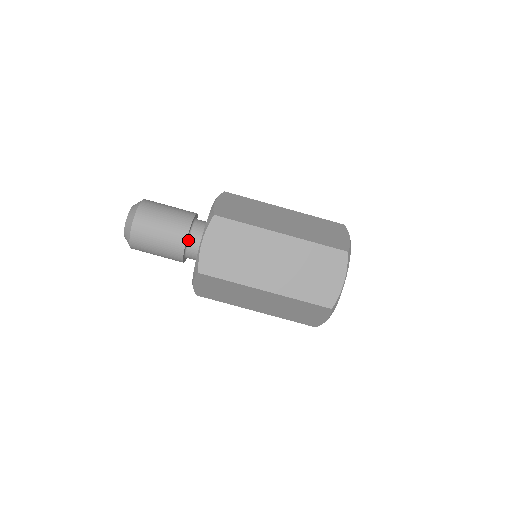
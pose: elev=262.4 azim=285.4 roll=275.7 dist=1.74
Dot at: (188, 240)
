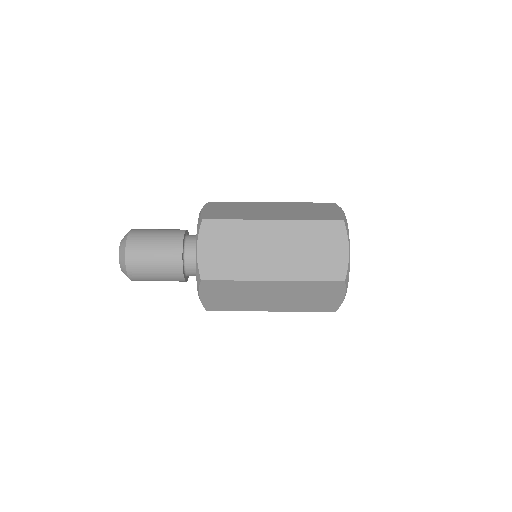
Dot at: (184, 255)
